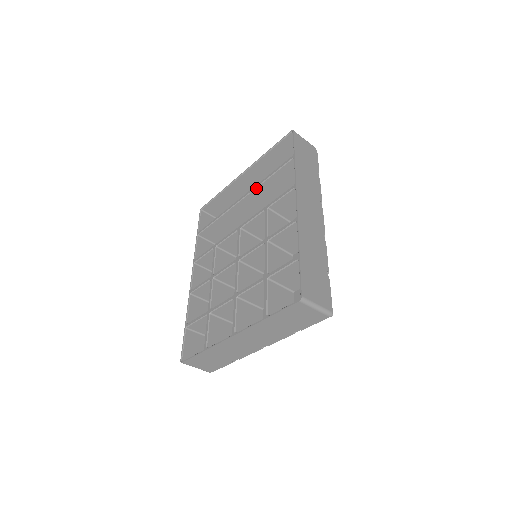
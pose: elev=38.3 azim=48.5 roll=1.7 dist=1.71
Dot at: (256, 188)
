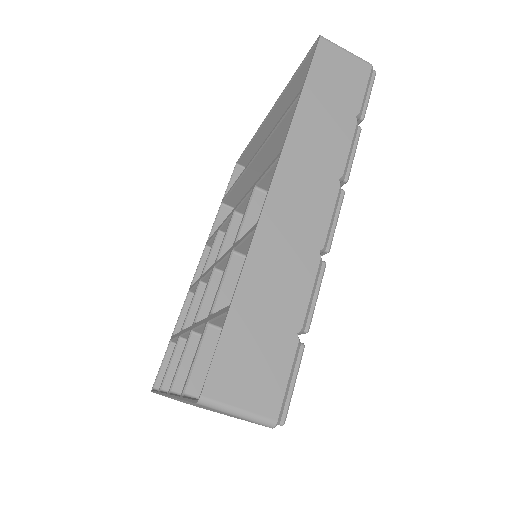
Dot at: (265, 144)
